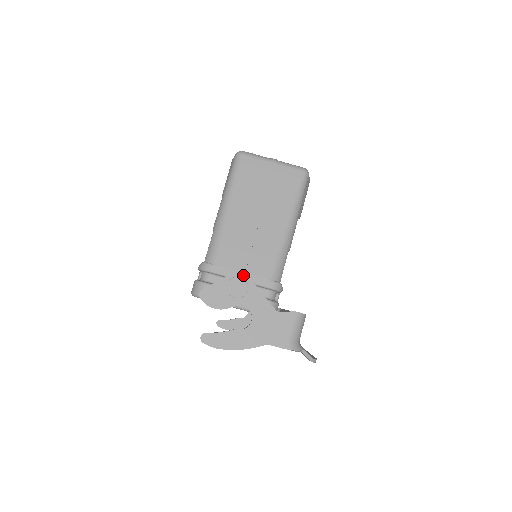
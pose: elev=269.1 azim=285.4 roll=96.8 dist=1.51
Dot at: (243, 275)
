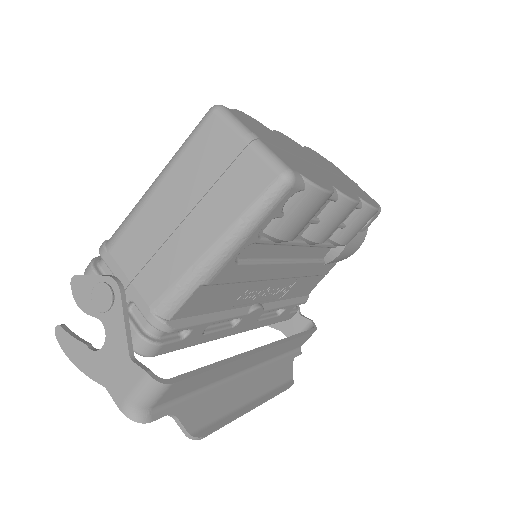
Dot at: (116, 285)
